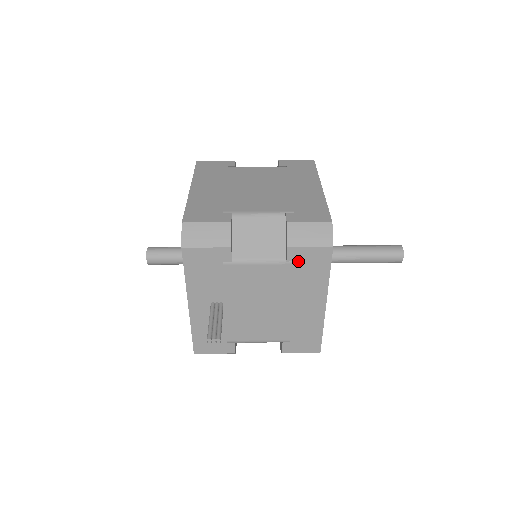
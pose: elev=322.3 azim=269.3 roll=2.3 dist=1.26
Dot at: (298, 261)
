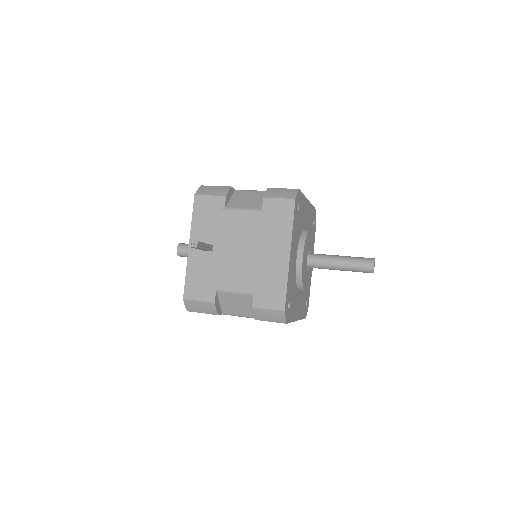
Dot at: (270, 211)
